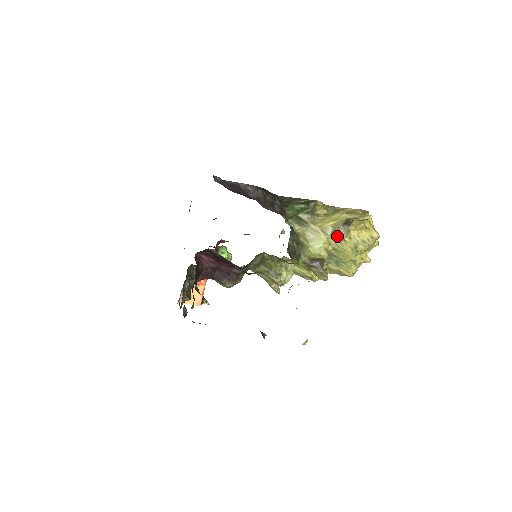
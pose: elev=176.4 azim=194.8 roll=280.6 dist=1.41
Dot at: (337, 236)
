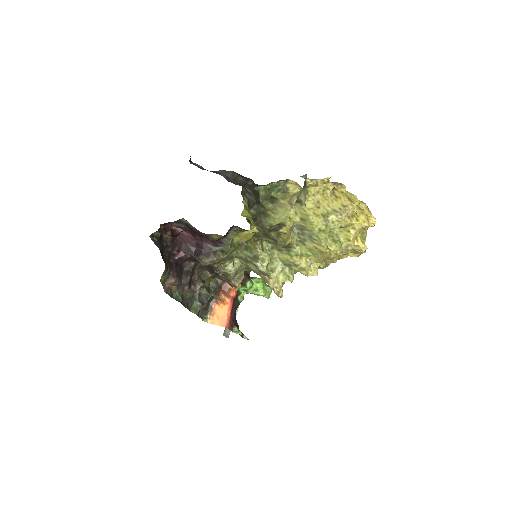
Dot at: (299, 203)
